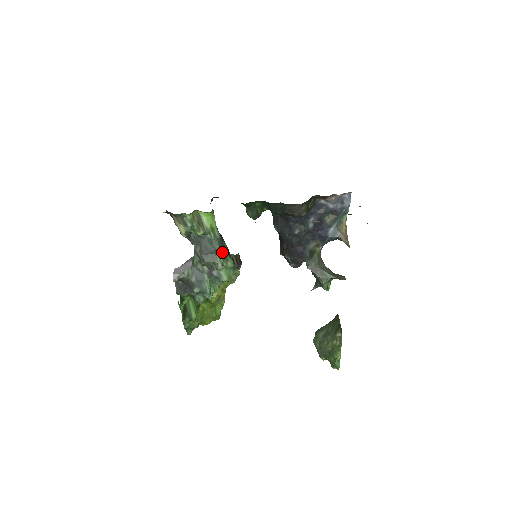
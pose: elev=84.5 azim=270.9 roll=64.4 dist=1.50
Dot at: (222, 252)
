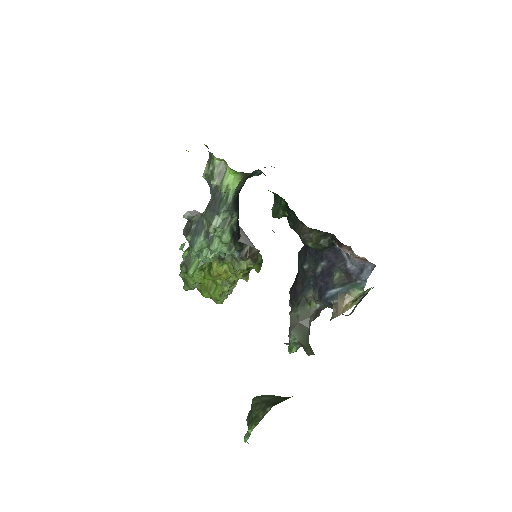
Dot at: (225, 220)
